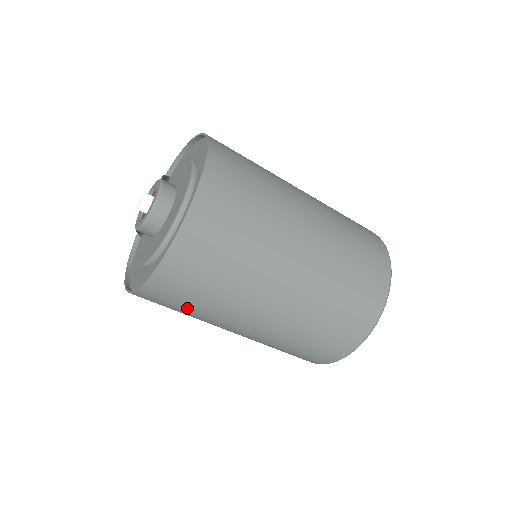
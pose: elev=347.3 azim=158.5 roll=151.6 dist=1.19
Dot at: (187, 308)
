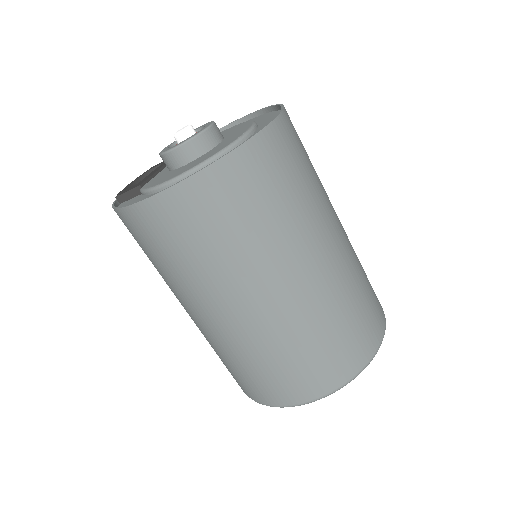
Dot at: (241, 225)
